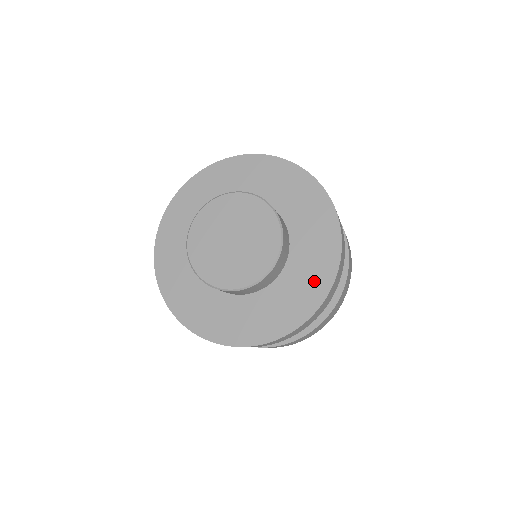
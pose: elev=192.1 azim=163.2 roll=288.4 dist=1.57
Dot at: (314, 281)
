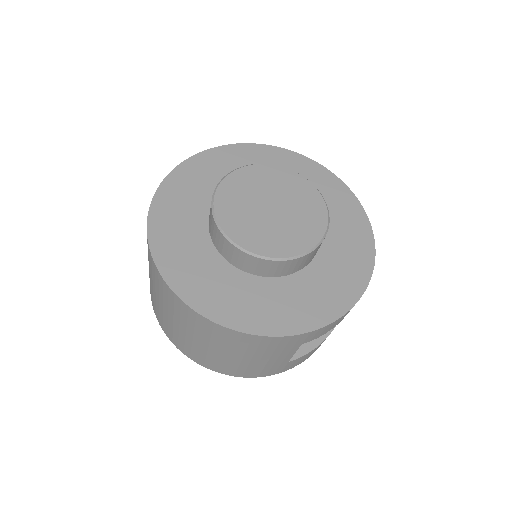
Dot at: (350, 217)
